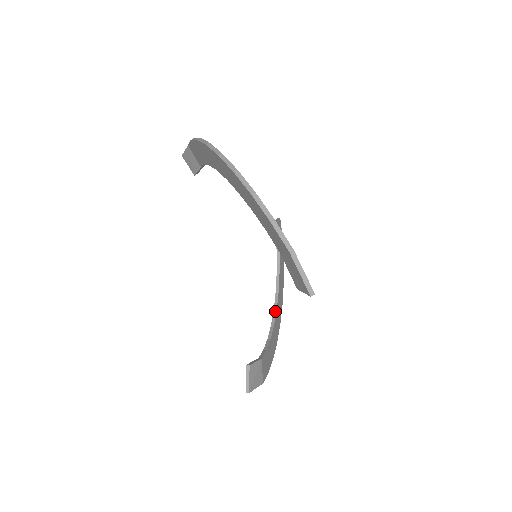
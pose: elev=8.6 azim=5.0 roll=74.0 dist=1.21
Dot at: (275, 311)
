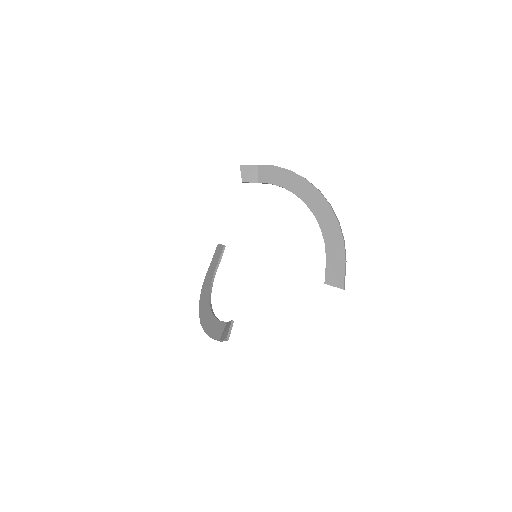
Dot at: occluded
